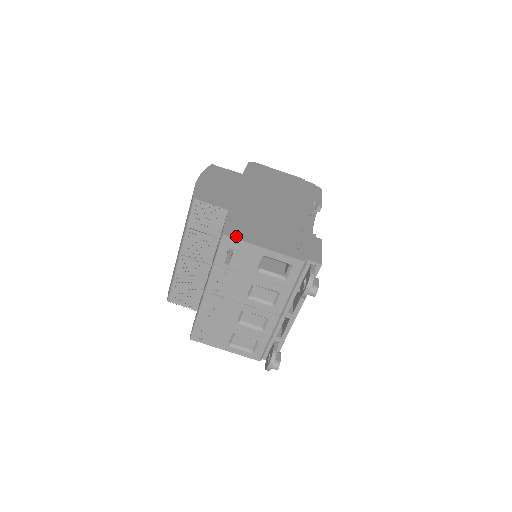
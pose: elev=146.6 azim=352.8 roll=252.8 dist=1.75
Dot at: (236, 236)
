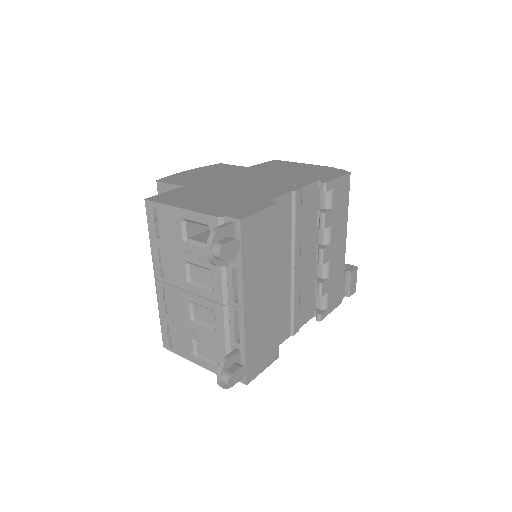
Dot at: (158, 200)
